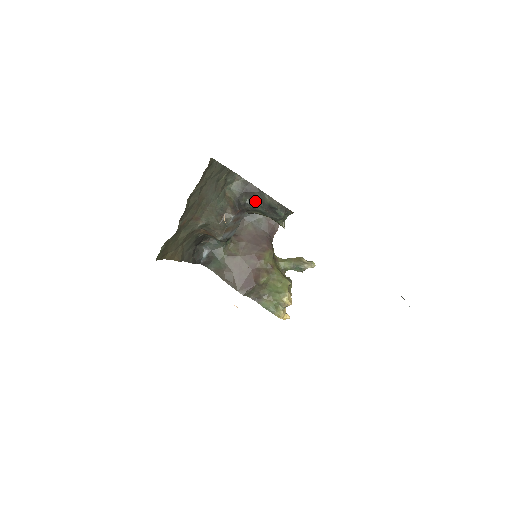
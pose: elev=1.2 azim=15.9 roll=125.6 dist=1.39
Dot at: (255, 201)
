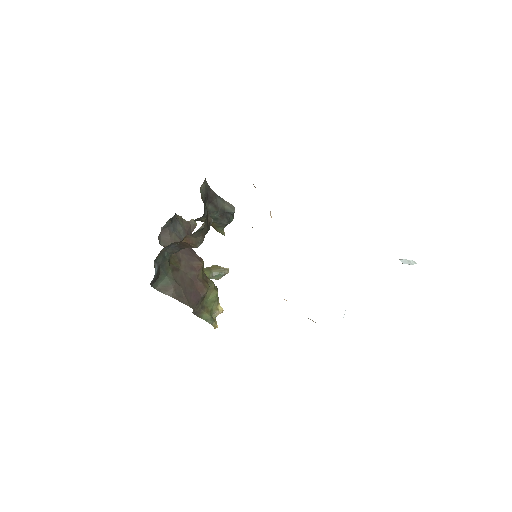
Dot at: (212, 206)
